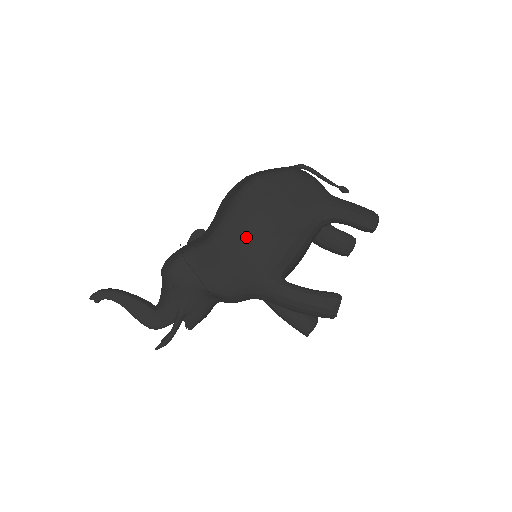
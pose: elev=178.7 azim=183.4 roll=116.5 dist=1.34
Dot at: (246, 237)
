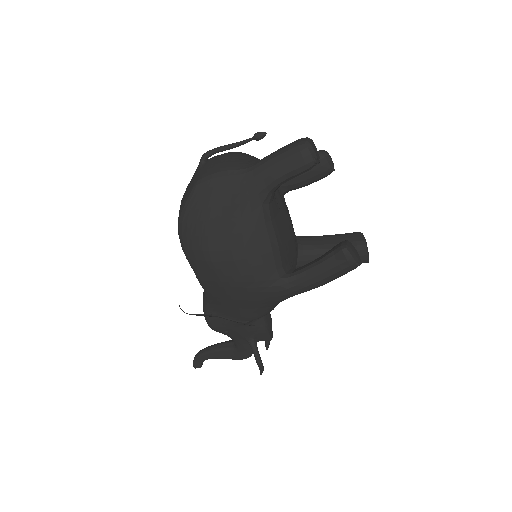
Dot at: (221, 279)
